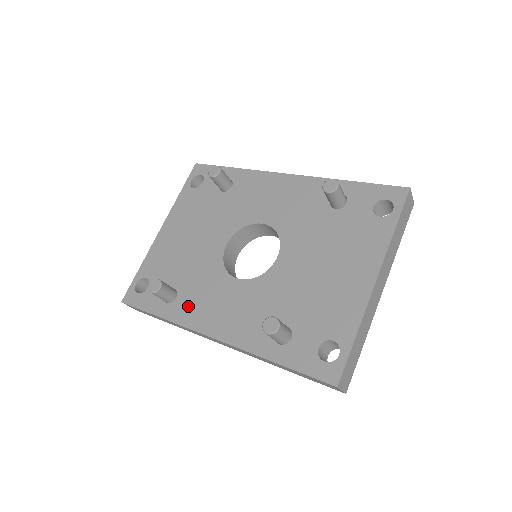
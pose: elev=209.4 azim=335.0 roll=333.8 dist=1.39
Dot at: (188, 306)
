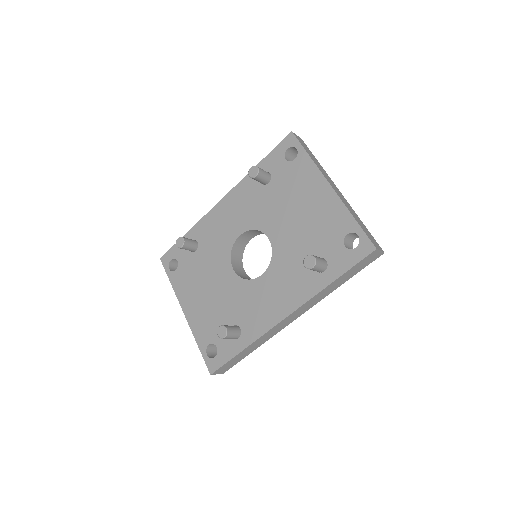
Dot at: (253, 323)
